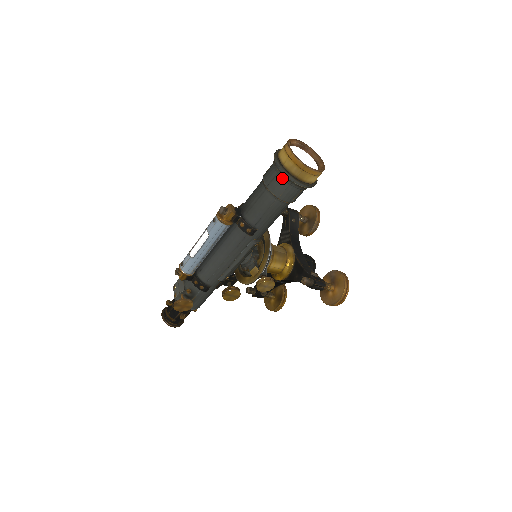
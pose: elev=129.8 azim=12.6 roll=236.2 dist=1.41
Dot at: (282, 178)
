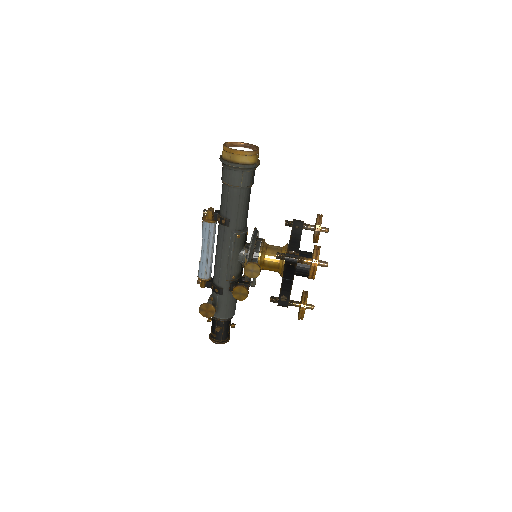
Dot at: (224, 167)
